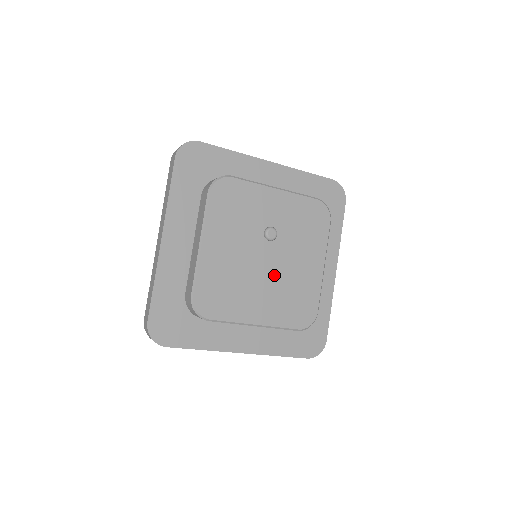
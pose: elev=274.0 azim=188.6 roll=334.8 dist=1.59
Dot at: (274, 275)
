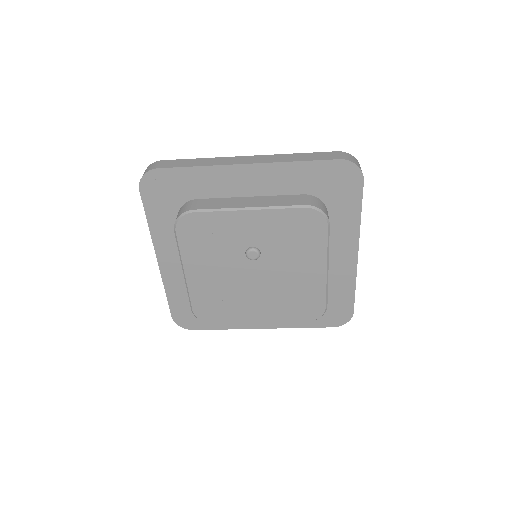
Dot at: (267, 285)
